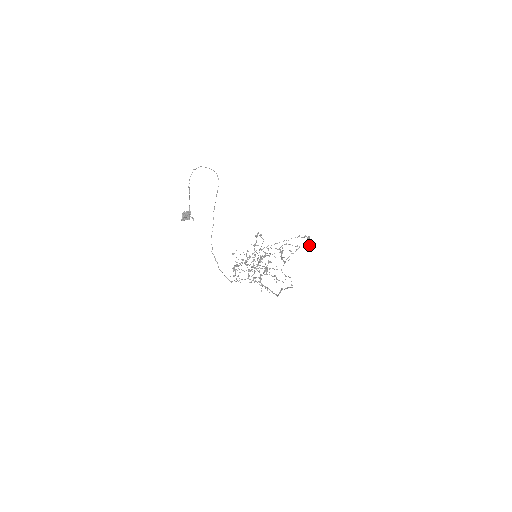
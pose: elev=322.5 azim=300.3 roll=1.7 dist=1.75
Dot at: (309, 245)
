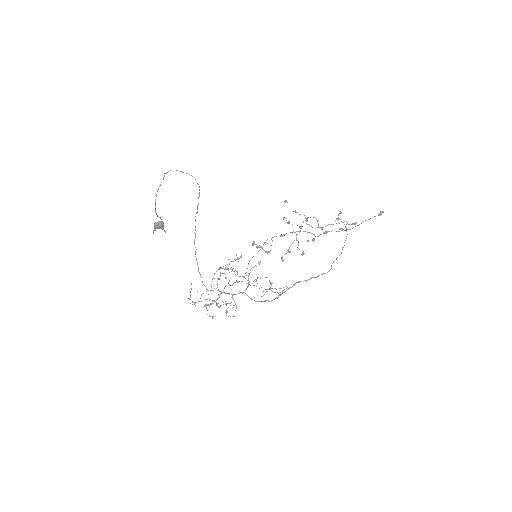
Dot at: (275, 298)
